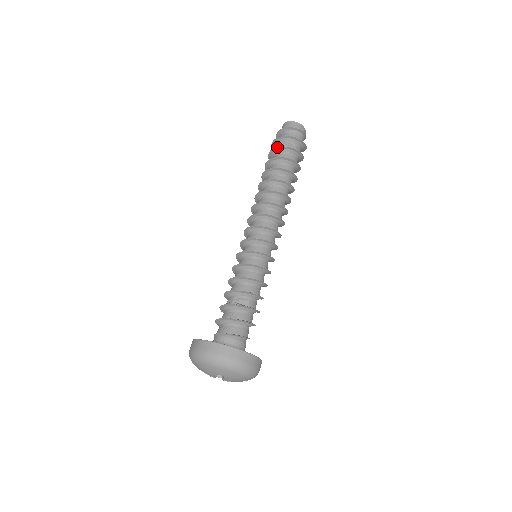
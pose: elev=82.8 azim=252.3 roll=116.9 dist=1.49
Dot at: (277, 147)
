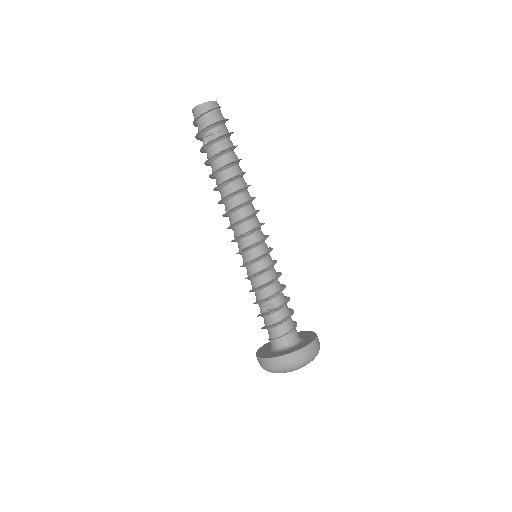
Dot at: (201, 148)
